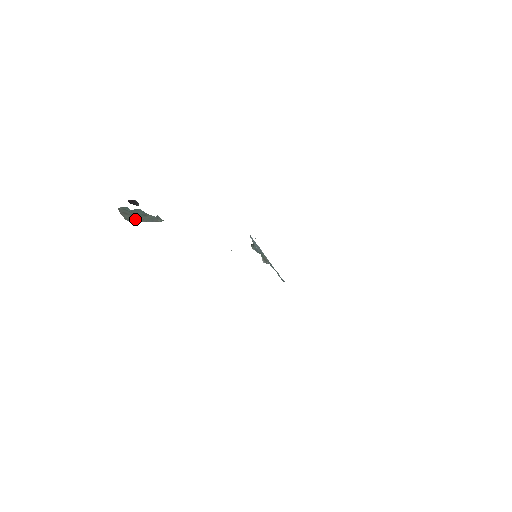
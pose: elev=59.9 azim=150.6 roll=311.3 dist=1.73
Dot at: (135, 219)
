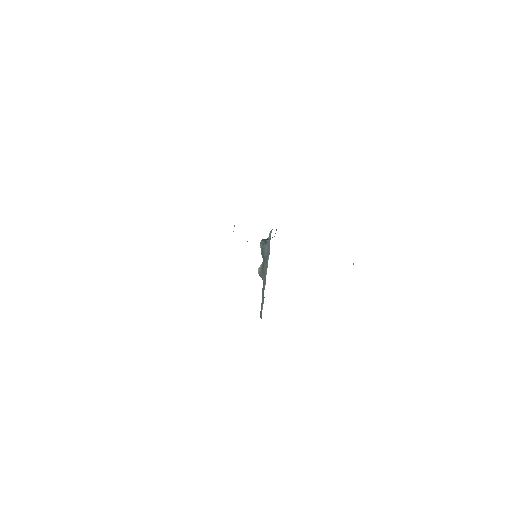
Dot at: out of frame
